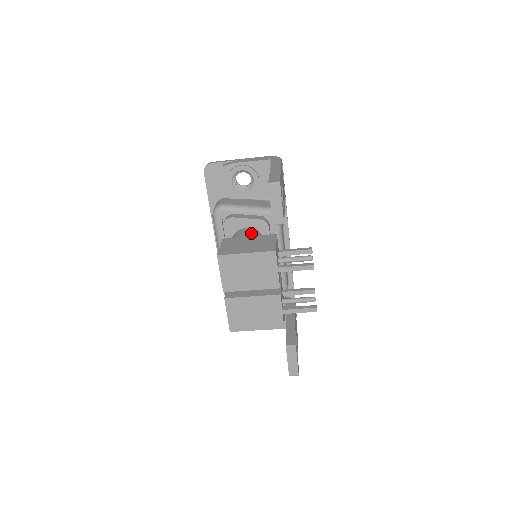
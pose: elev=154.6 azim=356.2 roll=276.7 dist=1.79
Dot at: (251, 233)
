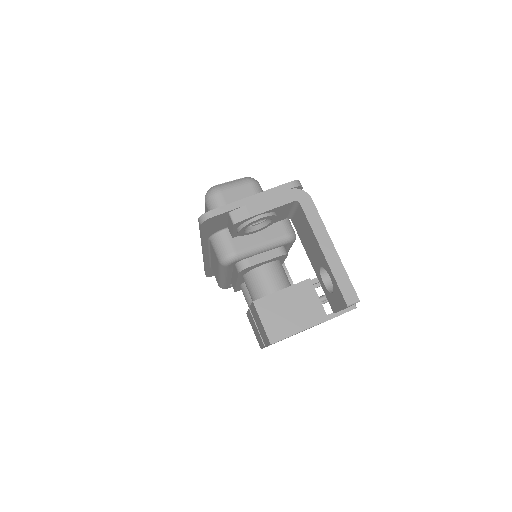
Dot at: (276, 277)
